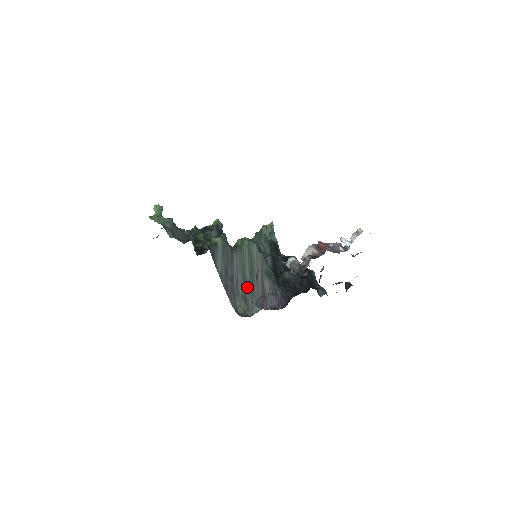
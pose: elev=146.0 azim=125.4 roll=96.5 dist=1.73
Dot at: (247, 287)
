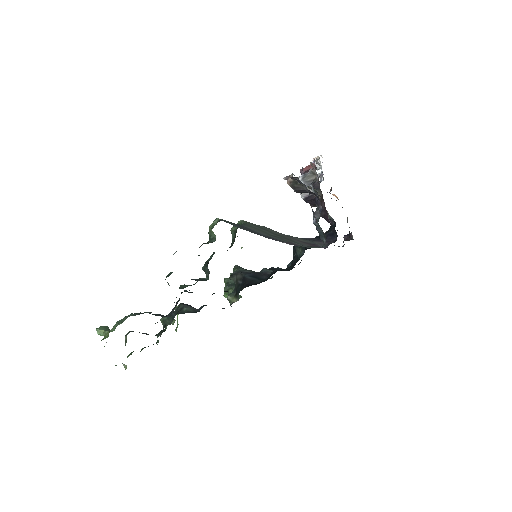
Dot at: (288, 241)
